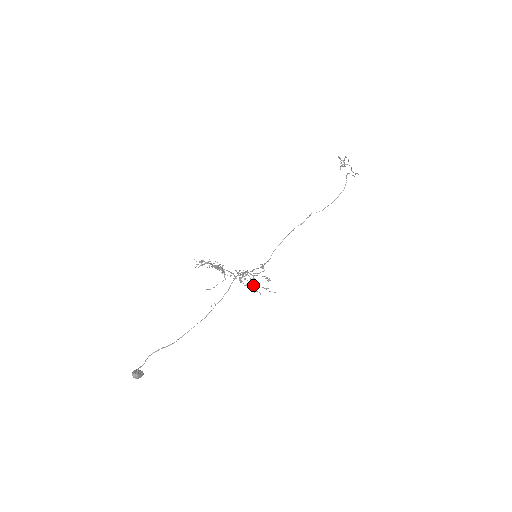
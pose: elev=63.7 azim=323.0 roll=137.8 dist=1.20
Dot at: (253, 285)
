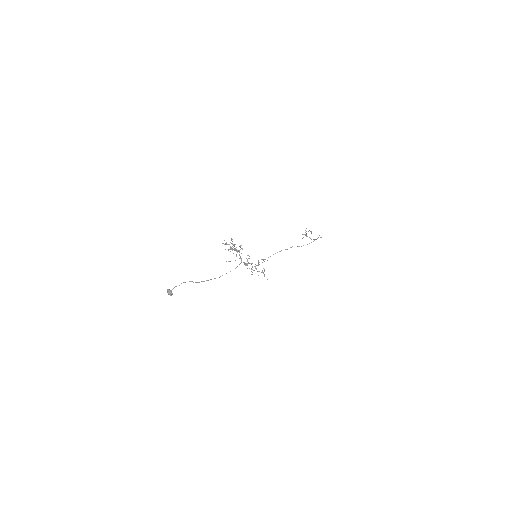
Dot at: (256, 268)
